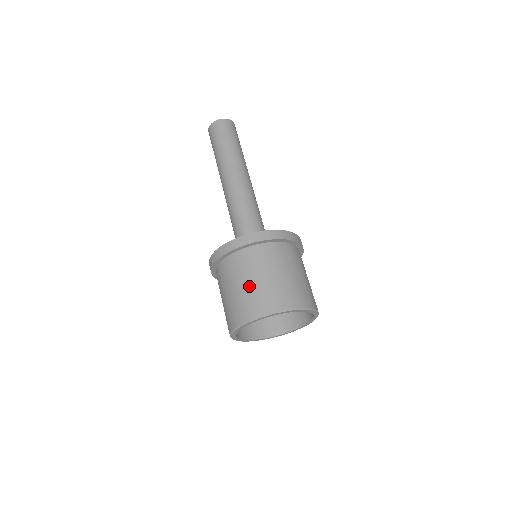
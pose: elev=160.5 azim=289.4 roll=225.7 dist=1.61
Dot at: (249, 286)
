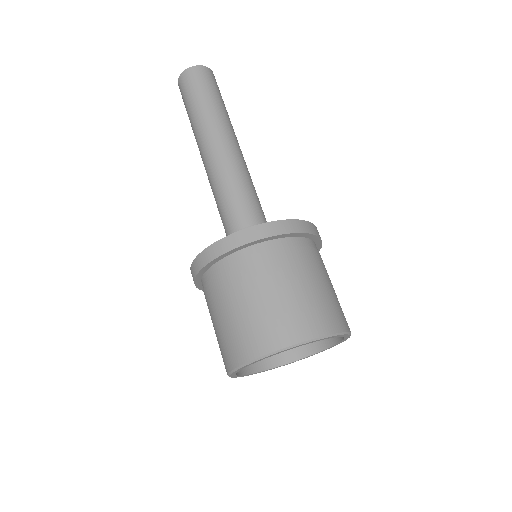
Dot at: (236, 314)
